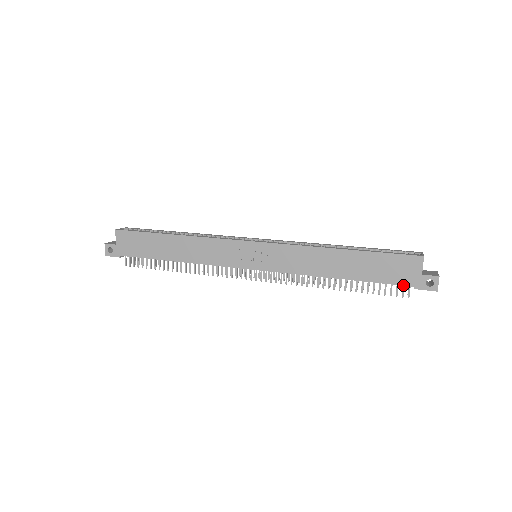
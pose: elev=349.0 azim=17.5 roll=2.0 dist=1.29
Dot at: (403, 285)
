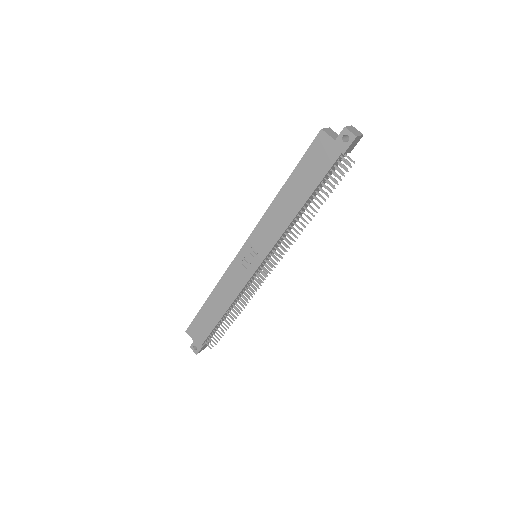
Dot at: (335, 162)
